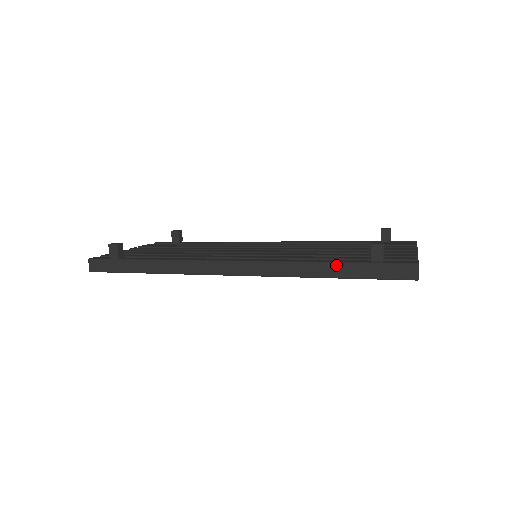
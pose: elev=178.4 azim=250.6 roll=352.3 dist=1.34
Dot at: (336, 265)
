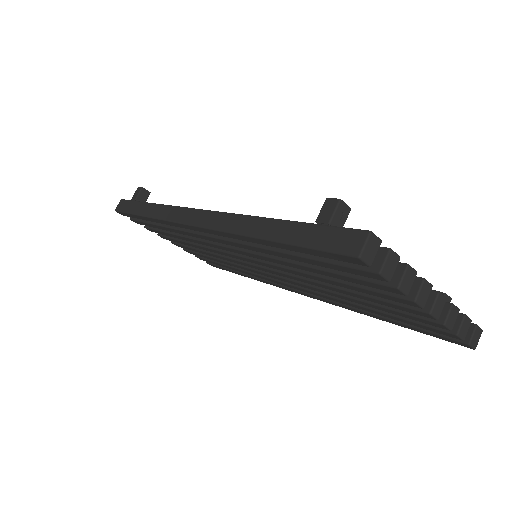
Dot at: (278, 222)
